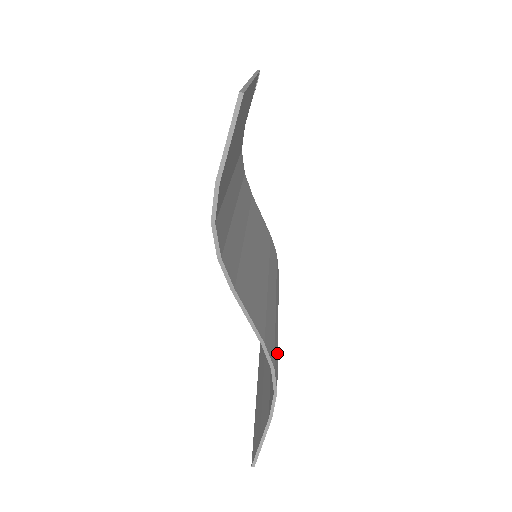
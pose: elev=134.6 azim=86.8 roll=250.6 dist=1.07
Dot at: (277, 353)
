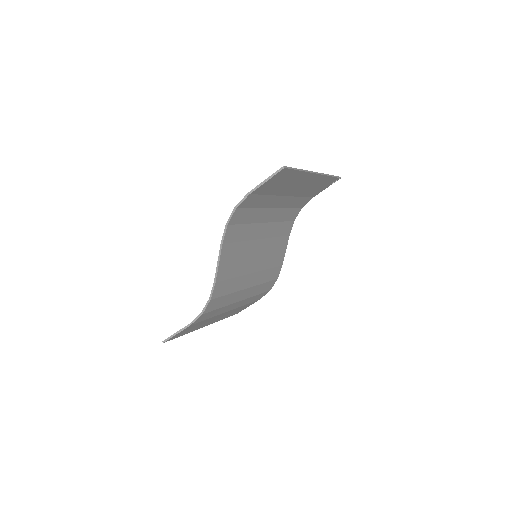
Dot at: (222, 306)
